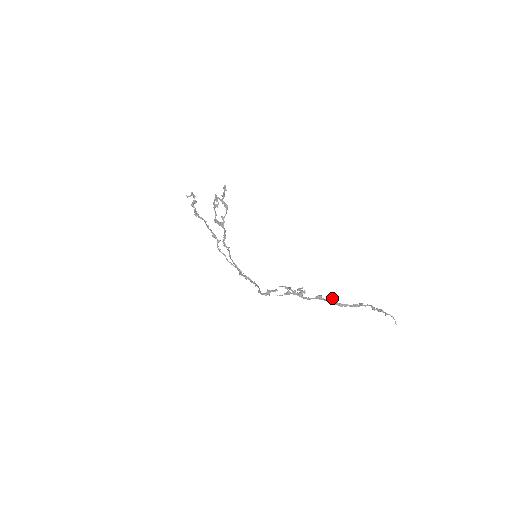
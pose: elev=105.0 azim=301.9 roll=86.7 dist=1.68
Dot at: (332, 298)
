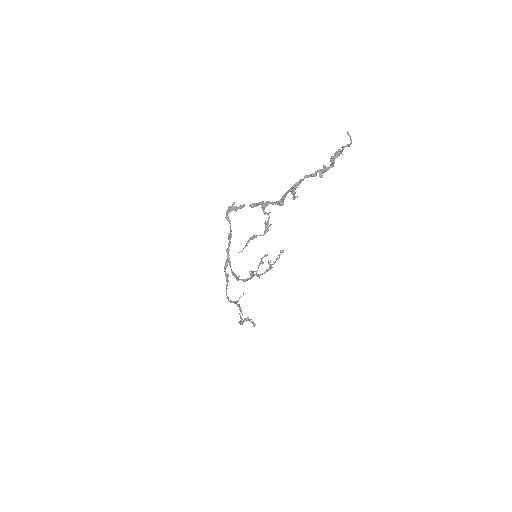
Dot at: (293, 197)
